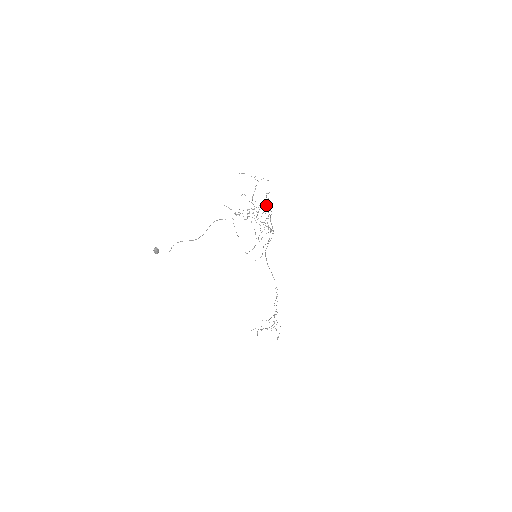
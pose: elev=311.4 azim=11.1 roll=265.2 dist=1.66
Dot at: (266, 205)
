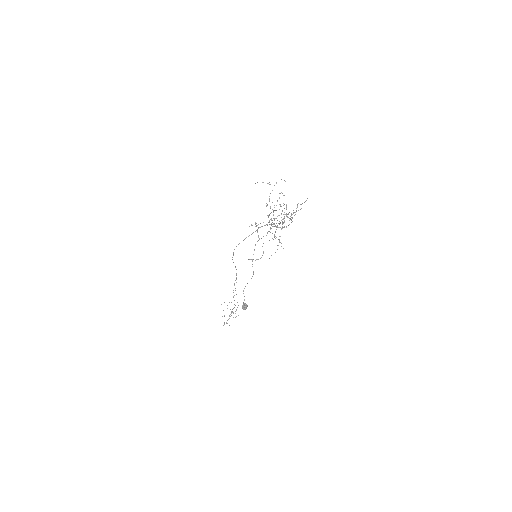
Dot at: (280, 205)
